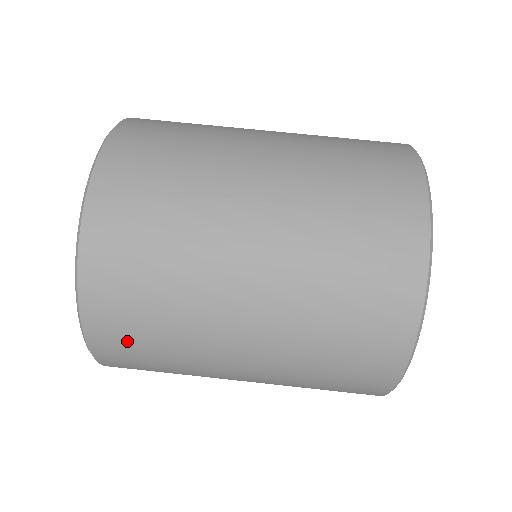
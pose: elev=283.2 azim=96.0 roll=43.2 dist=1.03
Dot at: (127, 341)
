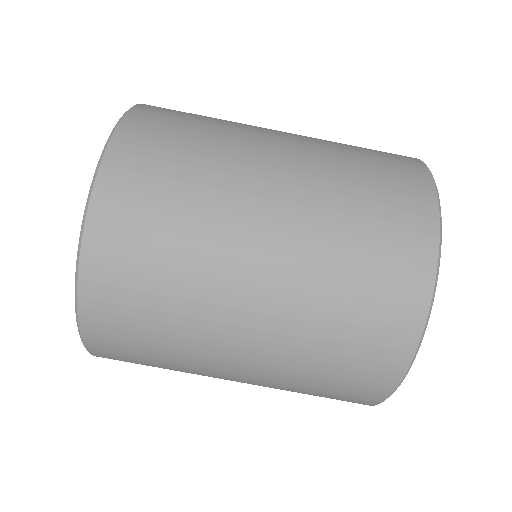
Dot at: (126, 353)
